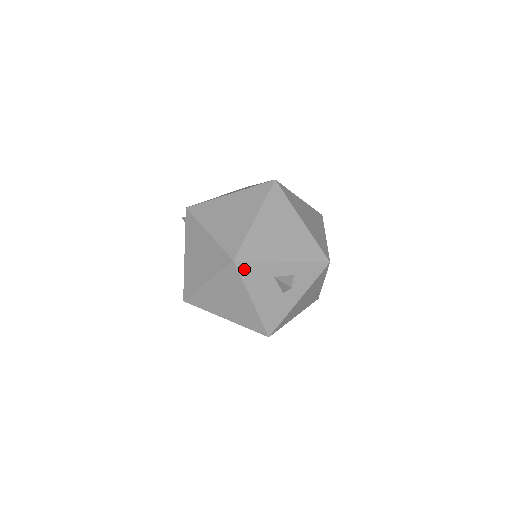
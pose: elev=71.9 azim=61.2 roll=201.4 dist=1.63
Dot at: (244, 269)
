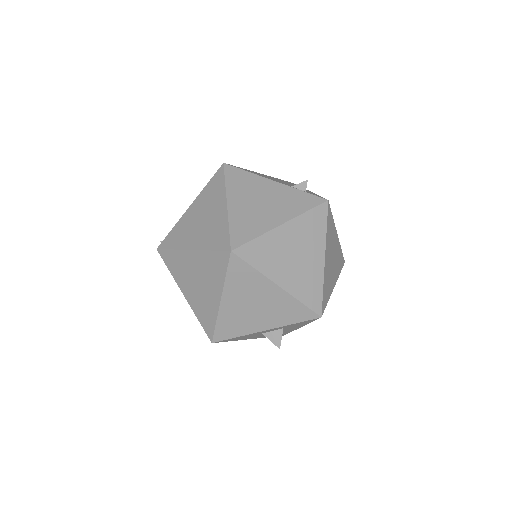
Dot at: (227, 340)
